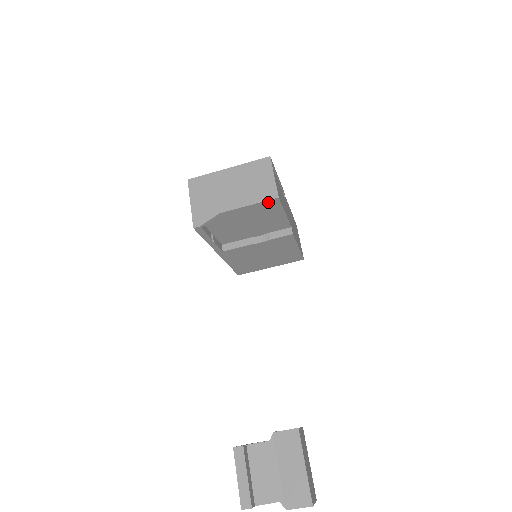
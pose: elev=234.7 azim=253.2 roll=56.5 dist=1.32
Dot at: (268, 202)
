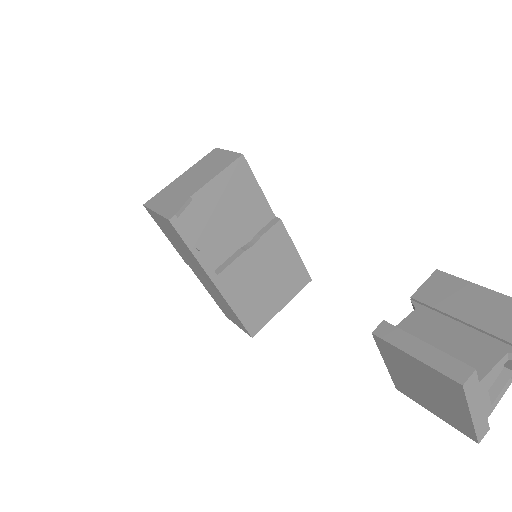
Dot at: (235, 166)
